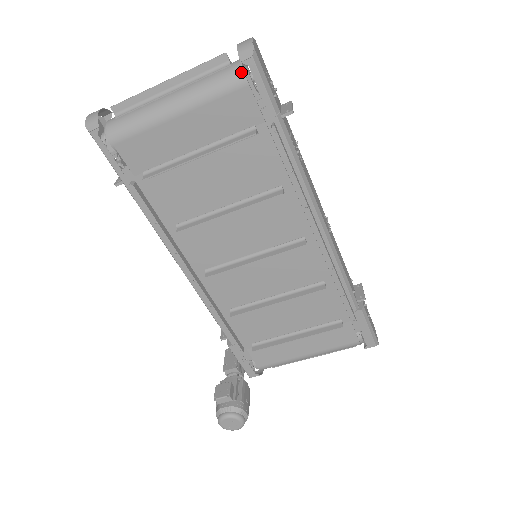
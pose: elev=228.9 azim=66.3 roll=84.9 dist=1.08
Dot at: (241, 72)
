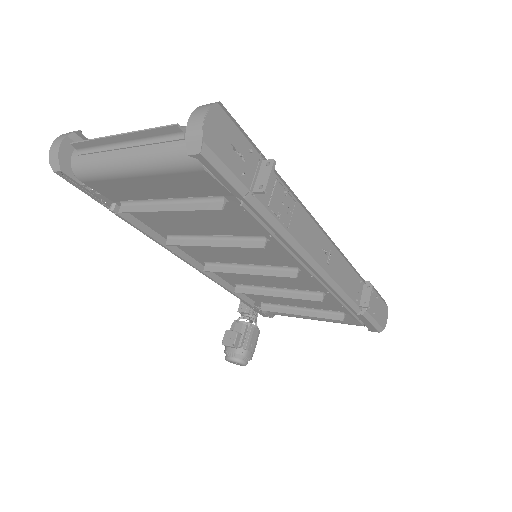
Dot at: occluded
